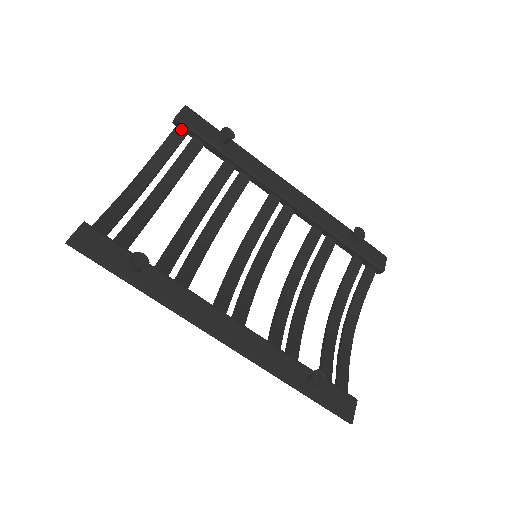
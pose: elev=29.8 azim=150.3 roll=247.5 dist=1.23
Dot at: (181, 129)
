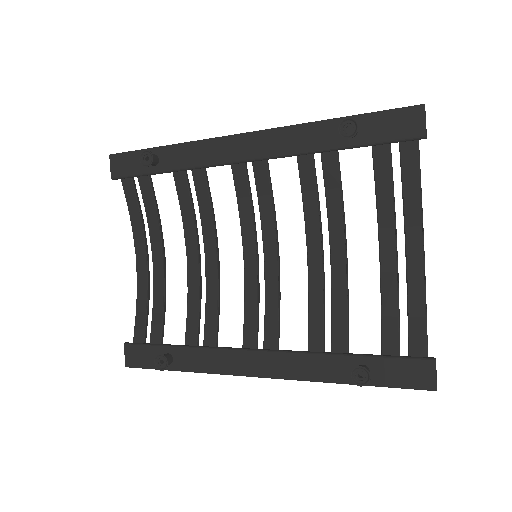
Dot at: (126, 181)
